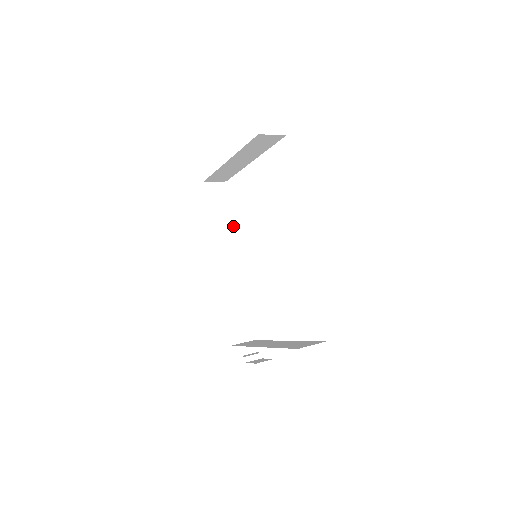
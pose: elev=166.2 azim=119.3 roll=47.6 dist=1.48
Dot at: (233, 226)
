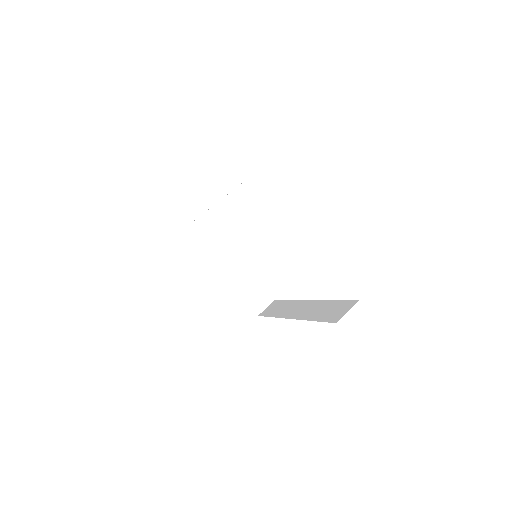
Dot at: occluded
